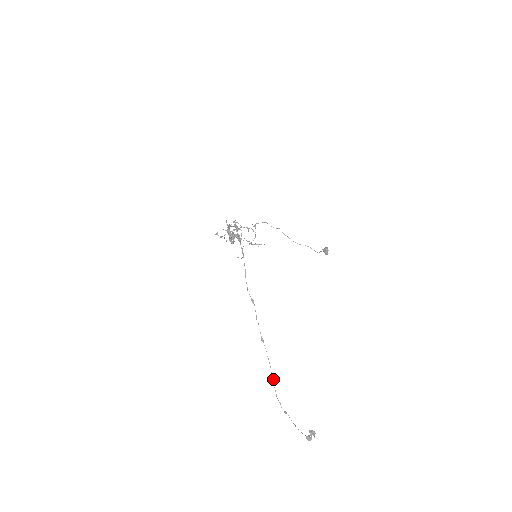
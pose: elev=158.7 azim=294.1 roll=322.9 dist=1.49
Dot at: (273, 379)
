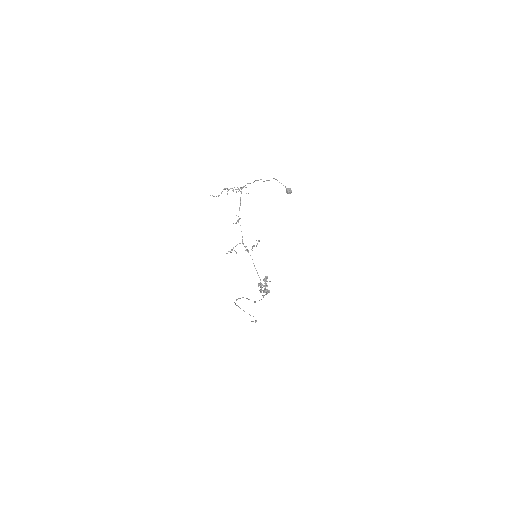
Dot at: occluded
